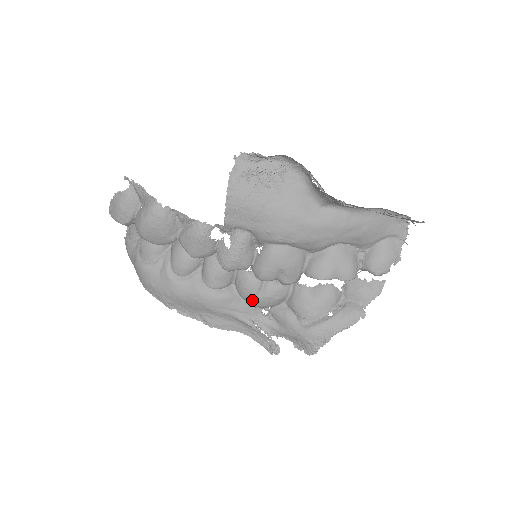
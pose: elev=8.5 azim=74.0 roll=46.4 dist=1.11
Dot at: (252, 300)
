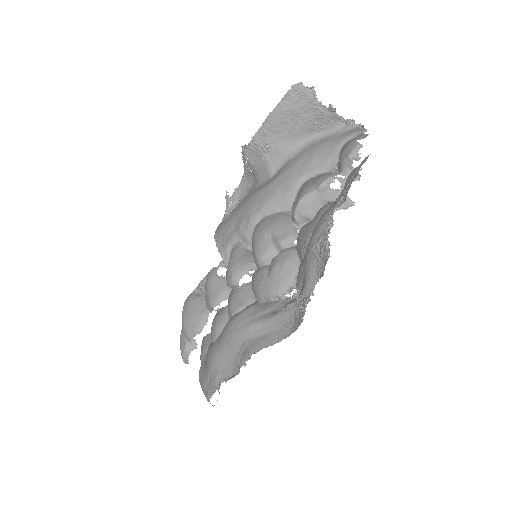
Dot at: (266, 287)
